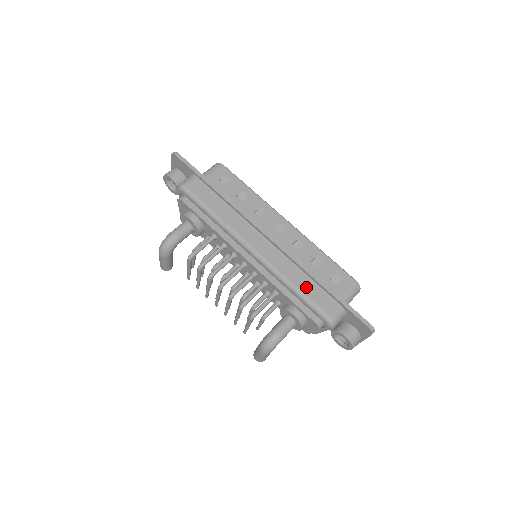
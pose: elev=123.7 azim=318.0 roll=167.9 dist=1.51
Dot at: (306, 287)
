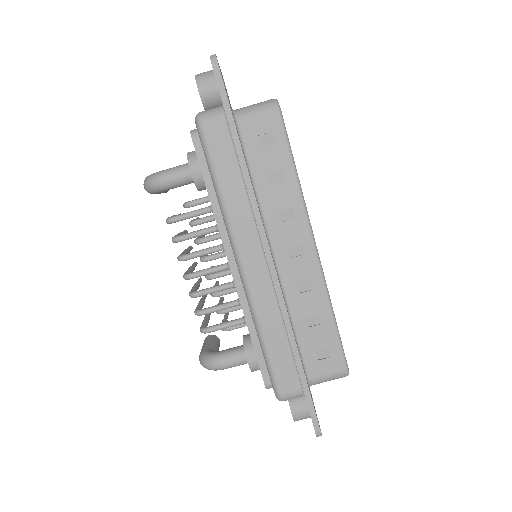
Dot at: (276, 347)
